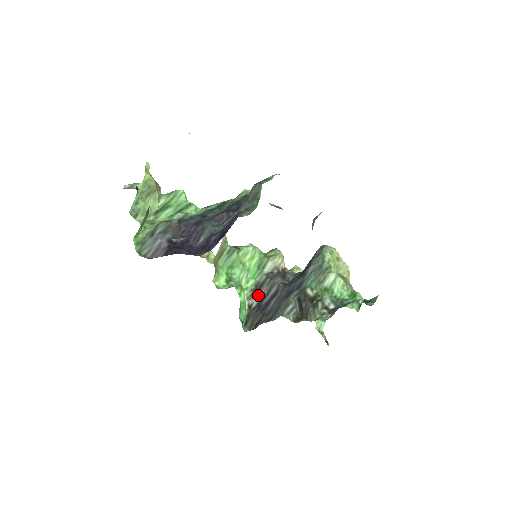
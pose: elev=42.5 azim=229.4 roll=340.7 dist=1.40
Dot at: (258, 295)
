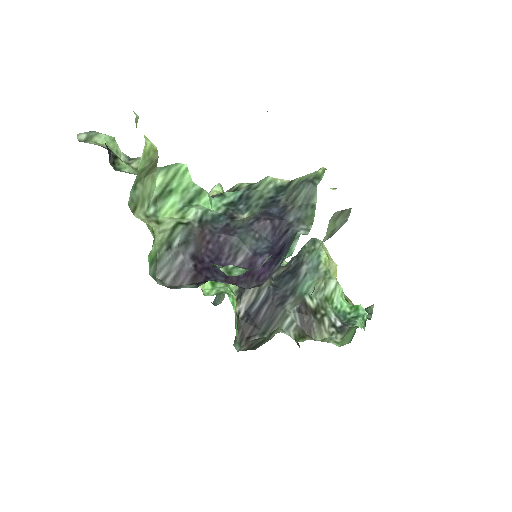
Dot at: (244, 299)
